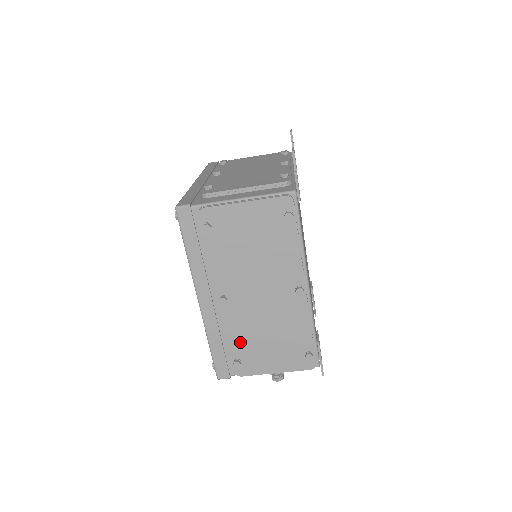
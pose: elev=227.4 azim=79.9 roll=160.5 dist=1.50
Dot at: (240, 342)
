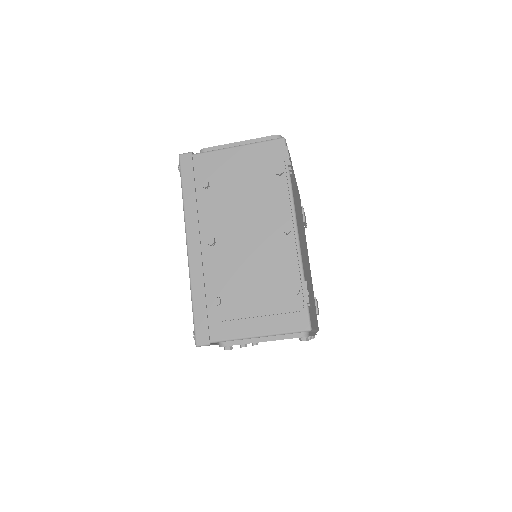
Dot at: occluded
